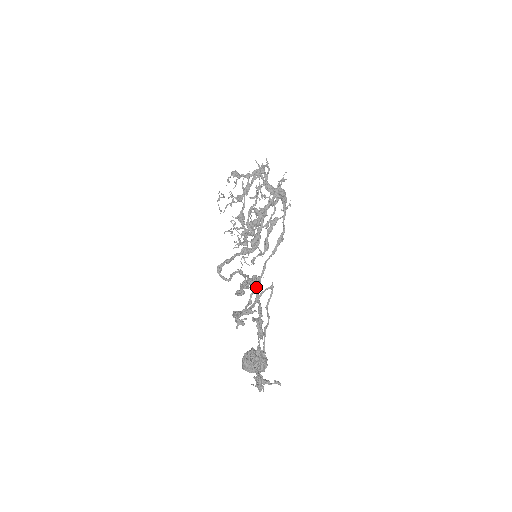
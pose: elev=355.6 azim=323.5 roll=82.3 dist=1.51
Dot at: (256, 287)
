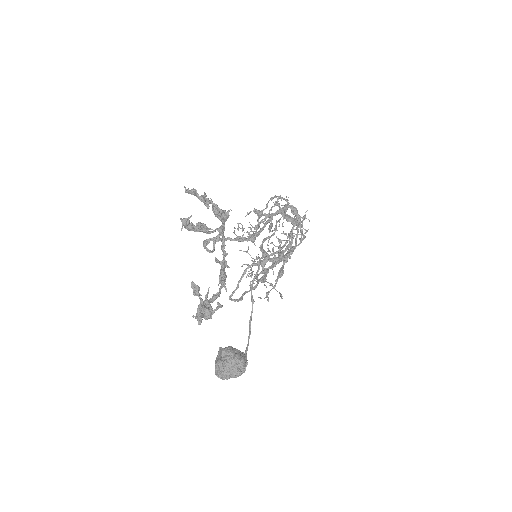
Dot at: (222, 219)
